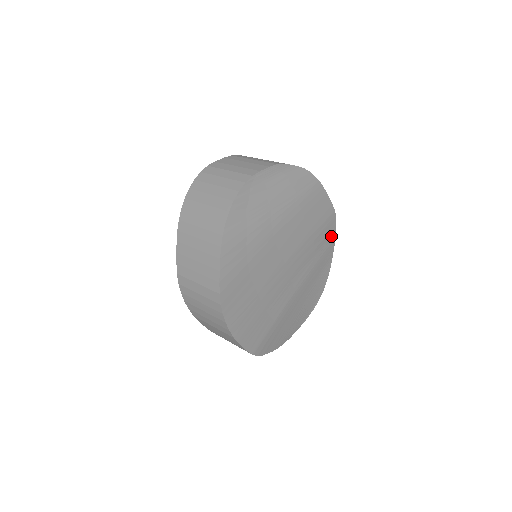
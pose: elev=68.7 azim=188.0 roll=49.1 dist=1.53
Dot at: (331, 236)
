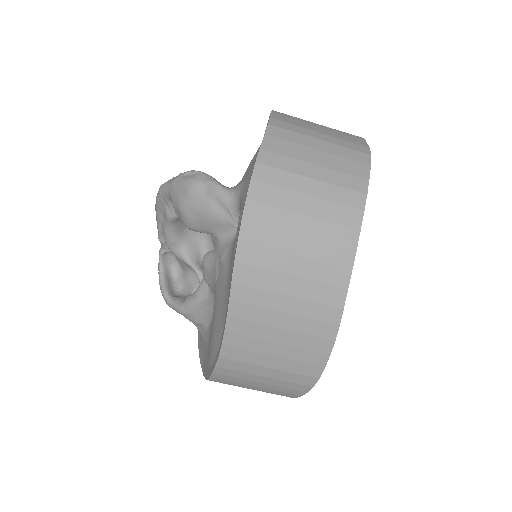
Dot at: occluded
